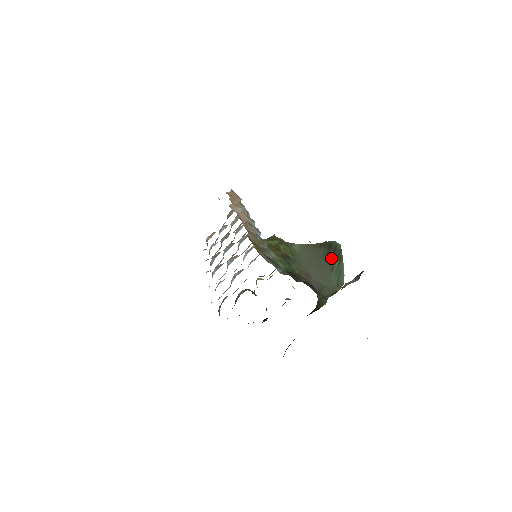
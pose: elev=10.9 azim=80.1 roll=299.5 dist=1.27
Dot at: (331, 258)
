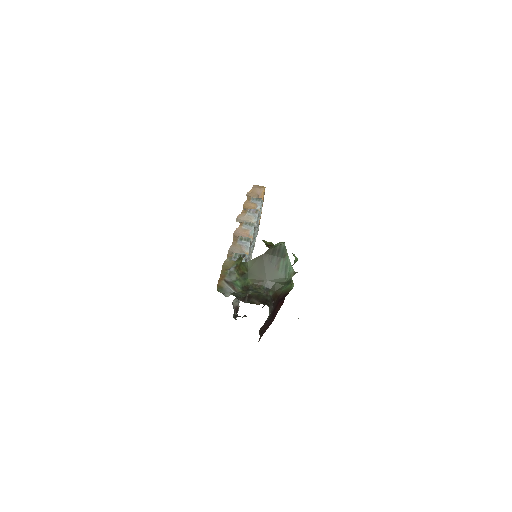
Dot at: (276, 260)
